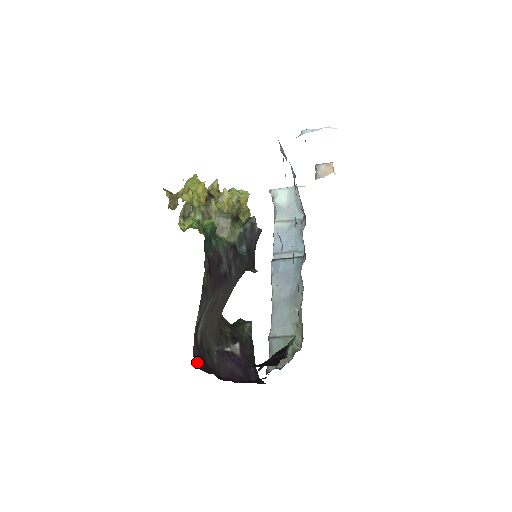
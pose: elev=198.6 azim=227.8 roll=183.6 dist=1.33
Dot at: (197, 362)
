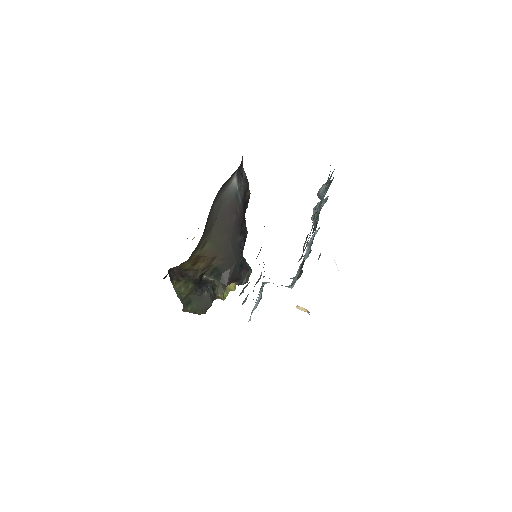
Dot at: occluded
